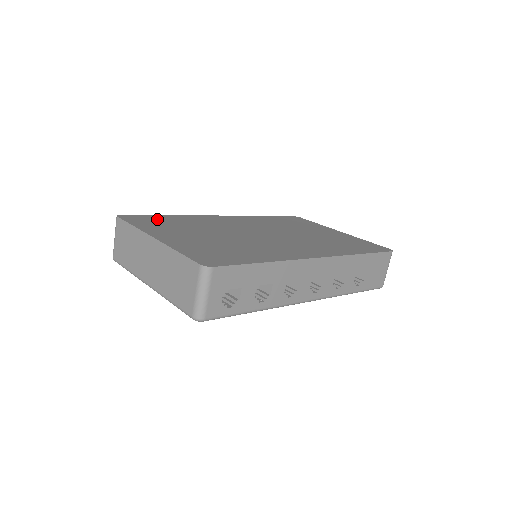
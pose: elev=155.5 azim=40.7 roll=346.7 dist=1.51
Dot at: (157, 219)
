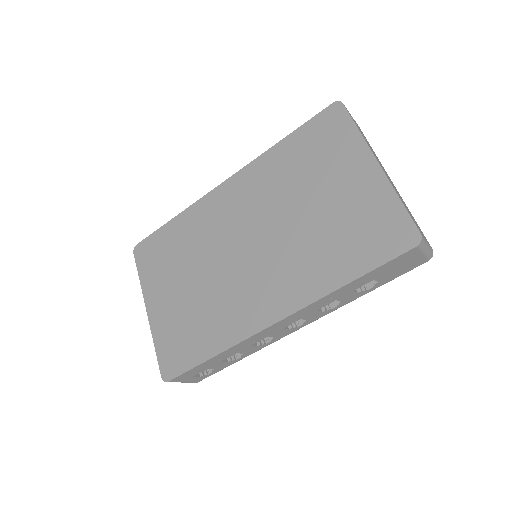
Dot at: (160, 244)
